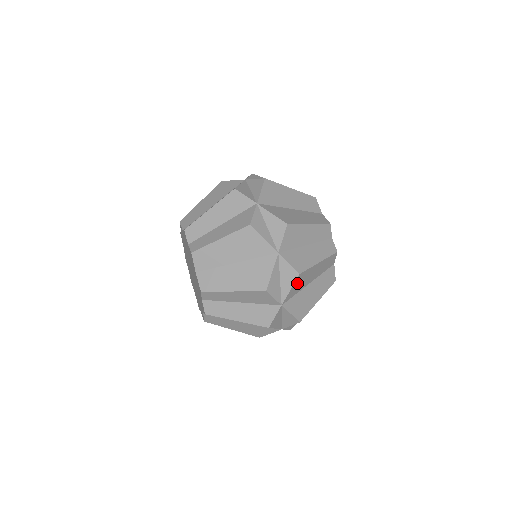
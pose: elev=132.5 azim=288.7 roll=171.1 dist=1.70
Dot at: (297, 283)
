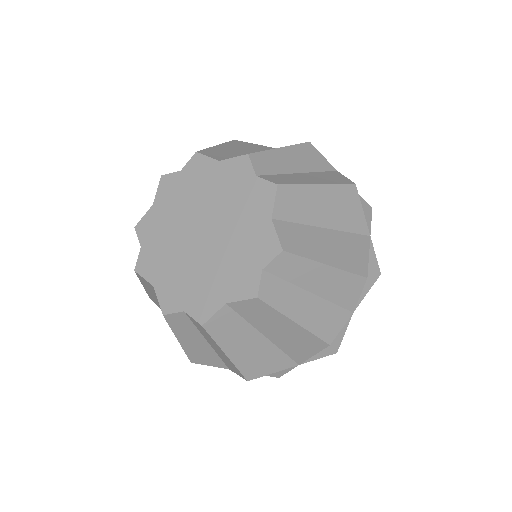
Dot at: occluded
